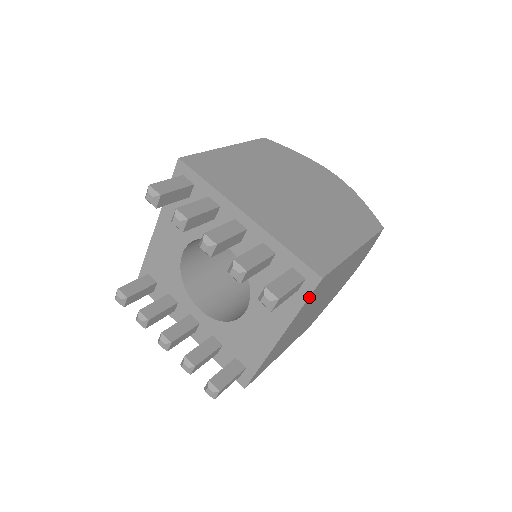
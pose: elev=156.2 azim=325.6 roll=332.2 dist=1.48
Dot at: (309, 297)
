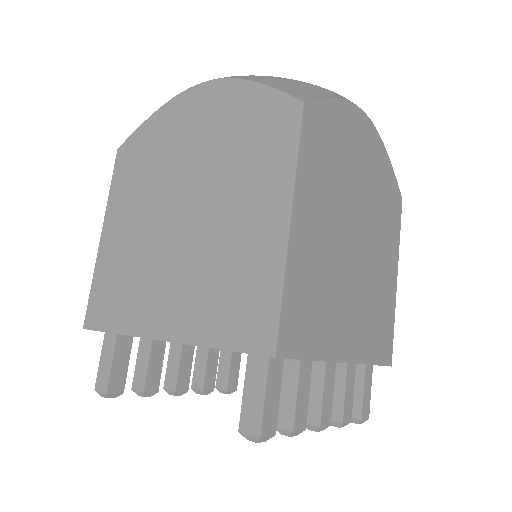
Dot at: occluded
